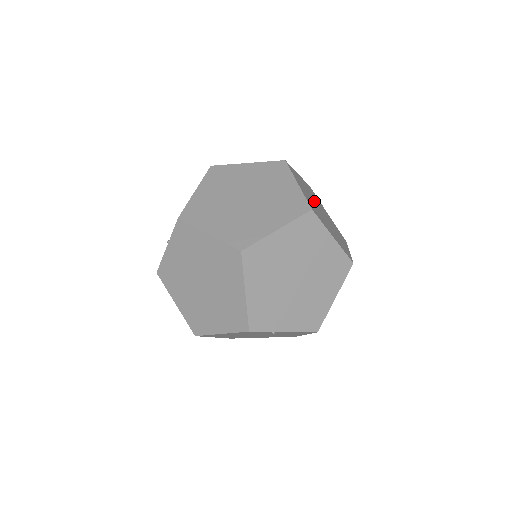
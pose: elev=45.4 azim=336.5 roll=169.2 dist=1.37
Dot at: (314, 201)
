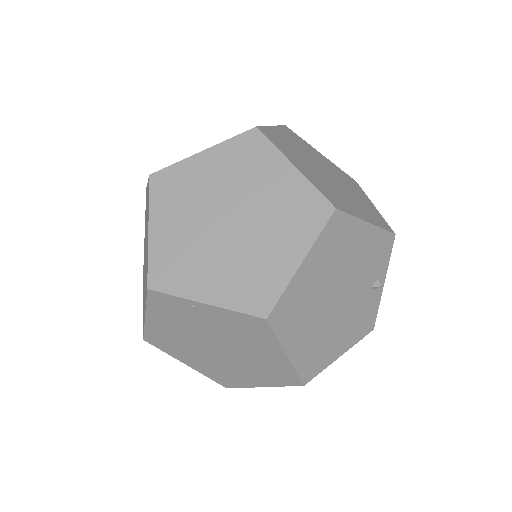
Dot at: (318, 163)
